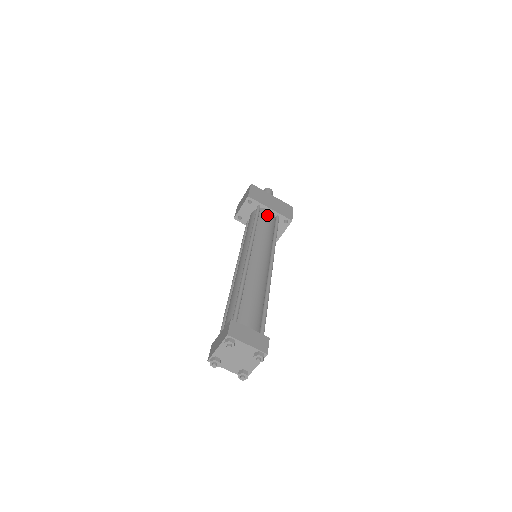
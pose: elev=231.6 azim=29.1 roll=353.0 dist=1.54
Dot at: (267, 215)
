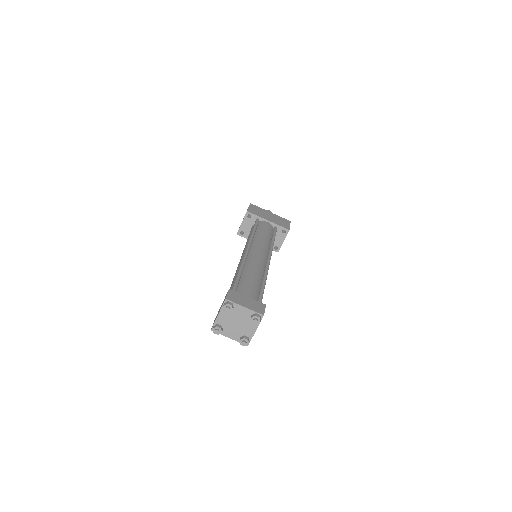
Dot at: (265, 225)
